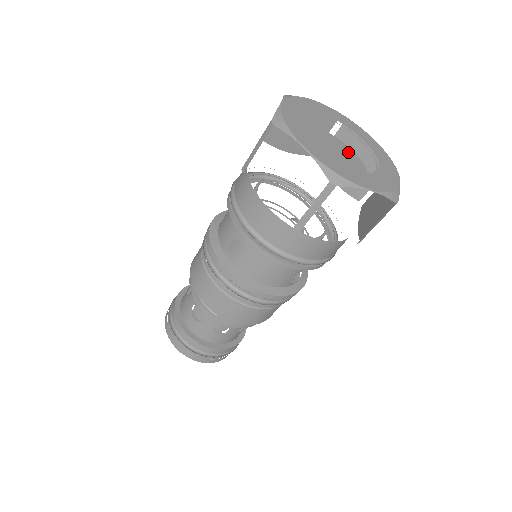
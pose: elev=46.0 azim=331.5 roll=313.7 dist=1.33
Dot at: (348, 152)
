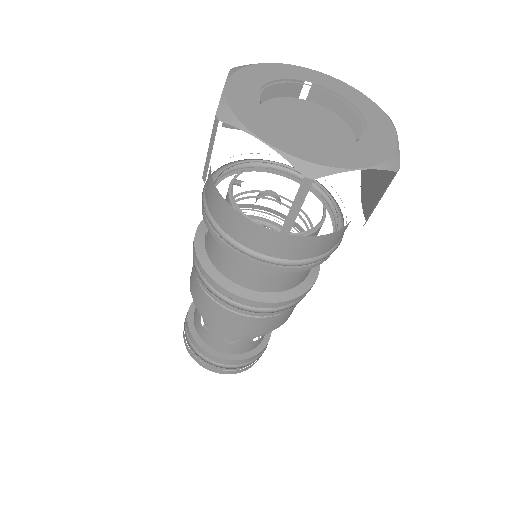
Dot at: (341, 137)
